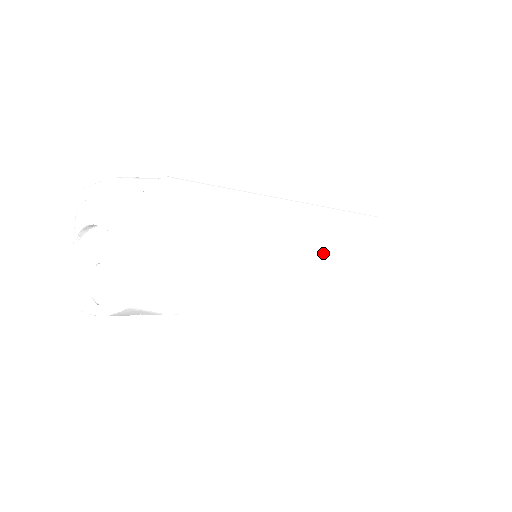
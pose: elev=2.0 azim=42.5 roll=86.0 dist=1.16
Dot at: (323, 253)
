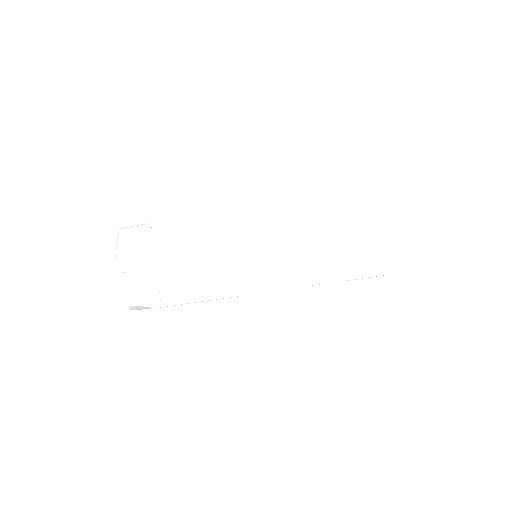
Dot at: (306, 247)
